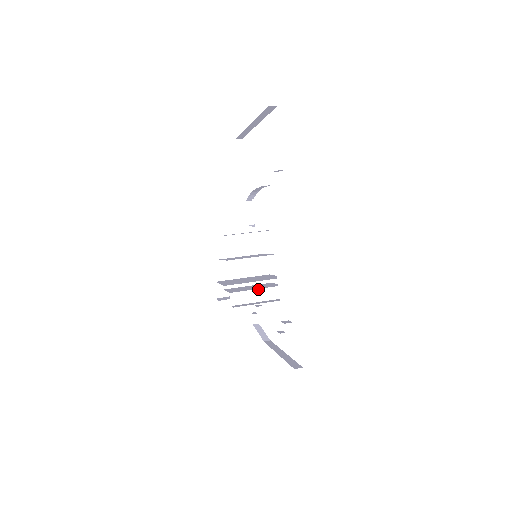
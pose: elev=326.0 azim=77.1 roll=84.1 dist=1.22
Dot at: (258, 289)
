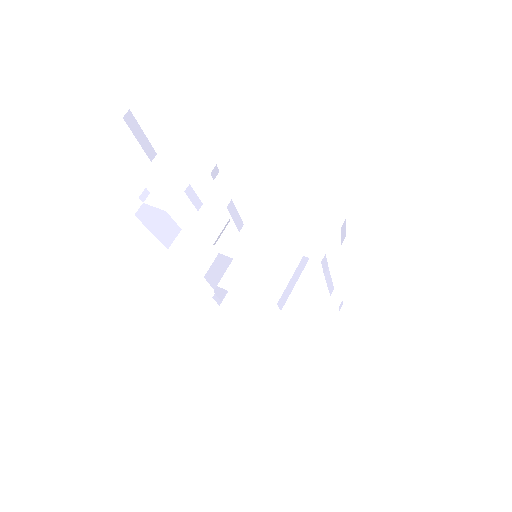
Dot at: occluded
